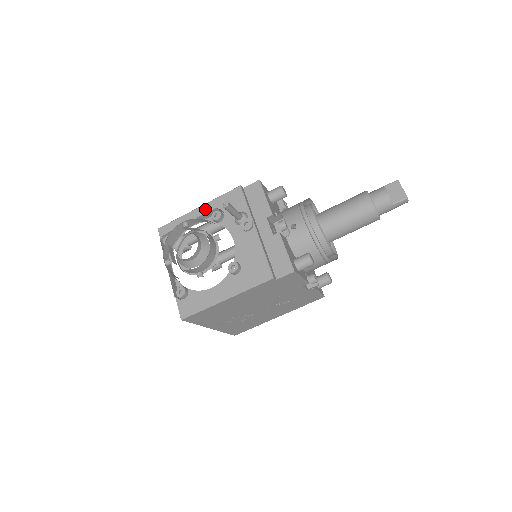
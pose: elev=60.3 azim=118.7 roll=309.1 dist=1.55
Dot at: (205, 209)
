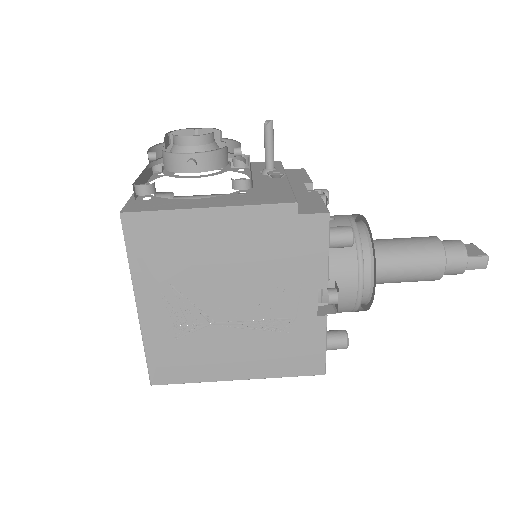
Dot at: occluded
